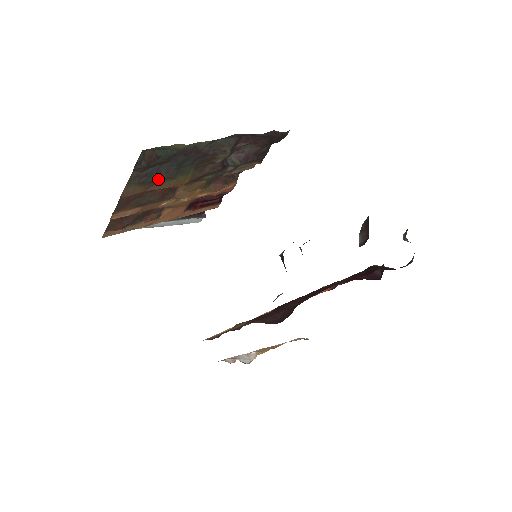
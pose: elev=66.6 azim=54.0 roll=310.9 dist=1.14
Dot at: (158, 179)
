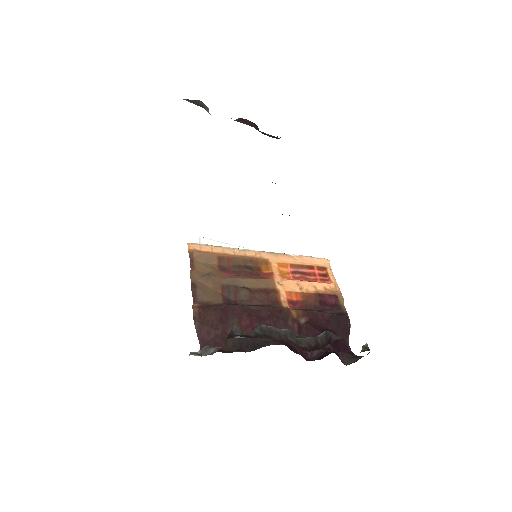
Dot at: occluded
